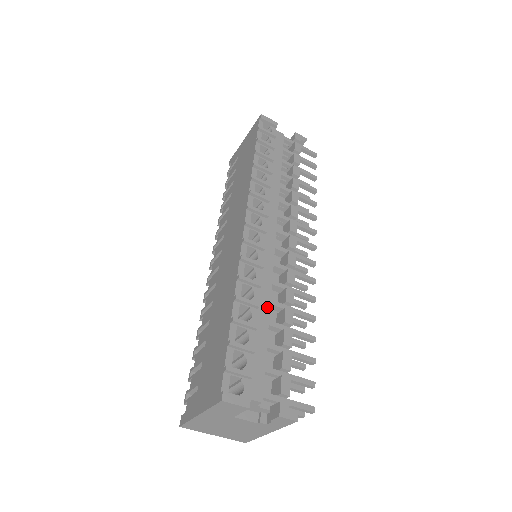
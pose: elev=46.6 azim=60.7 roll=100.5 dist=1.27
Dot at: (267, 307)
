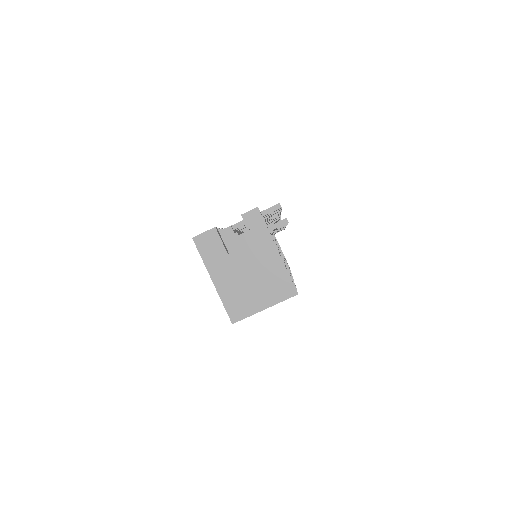
Dot at: occluded
